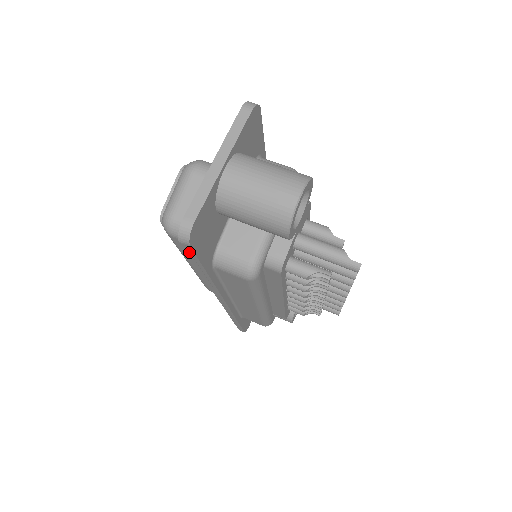
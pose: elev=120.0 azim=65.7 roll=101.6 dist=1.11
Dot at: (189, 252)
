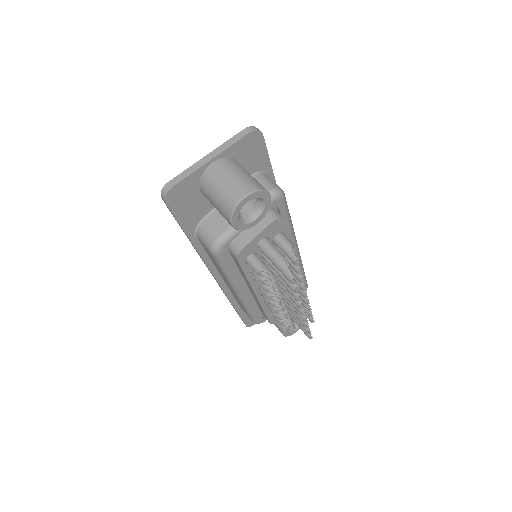
Dot at: (170, 210)
